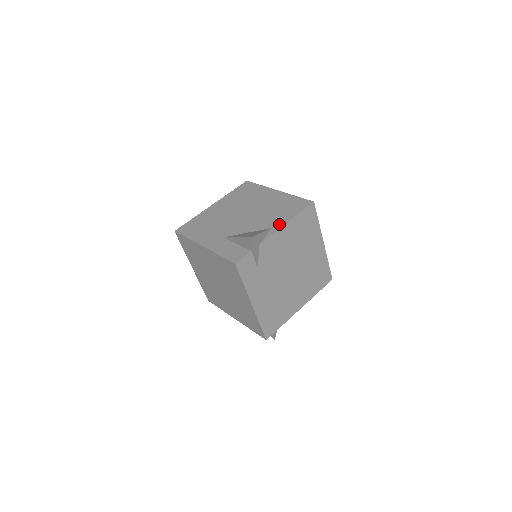
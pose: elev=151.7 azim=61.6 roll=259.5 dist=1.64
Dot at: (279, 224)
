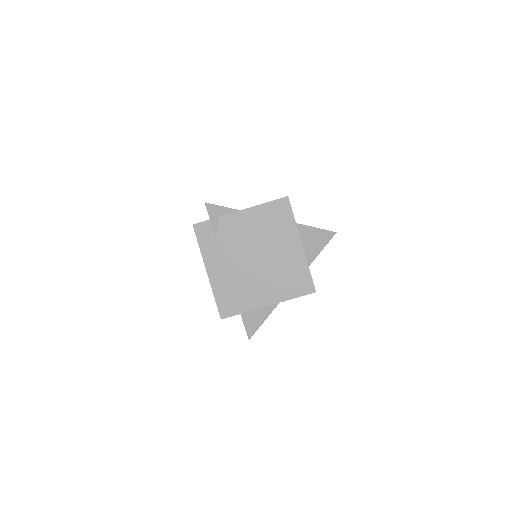
Dot at: (248, 208)
